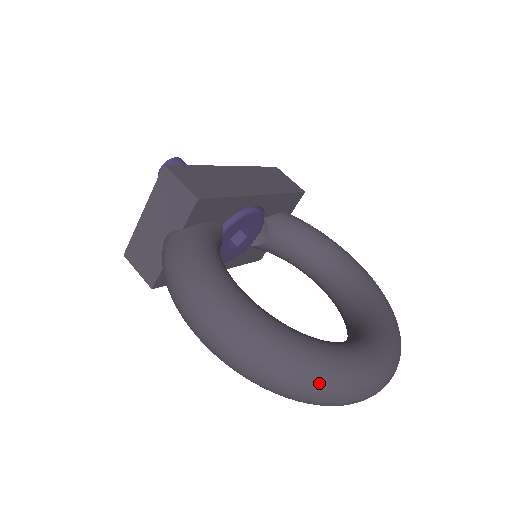
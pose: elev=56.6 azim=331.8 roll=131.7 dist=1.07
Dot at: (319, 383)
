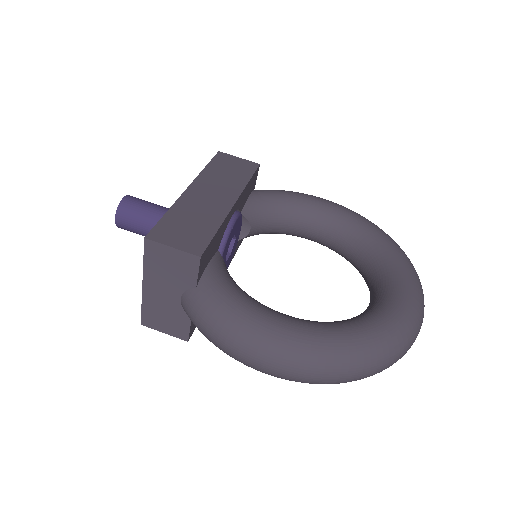
Dot at: (388, 356)
